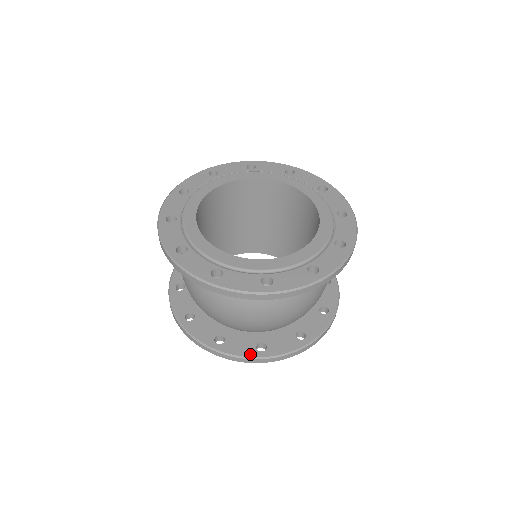
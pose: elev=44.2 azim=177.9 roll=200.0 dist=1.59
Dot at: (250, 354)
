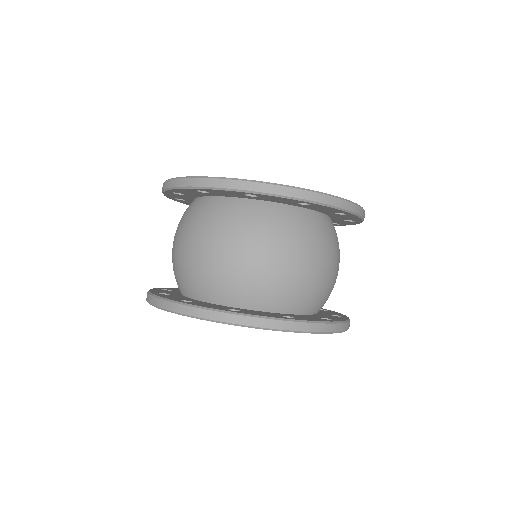
Dot at: (279, 317)
